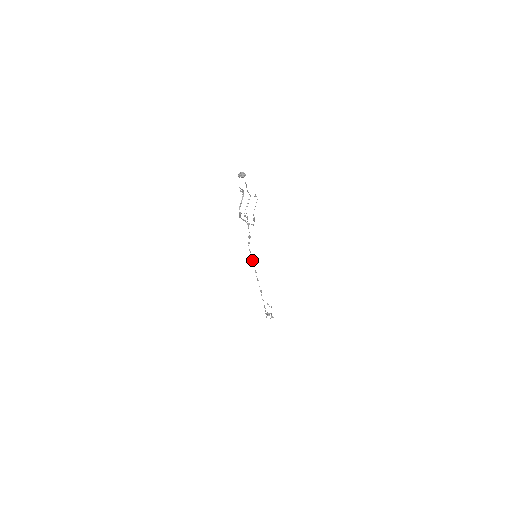
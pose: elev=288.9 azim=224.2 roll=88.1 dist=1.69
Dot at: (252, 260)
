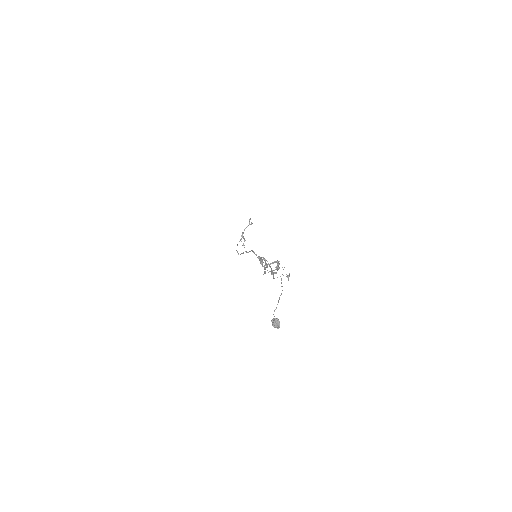
Dot at: (250, 251)
